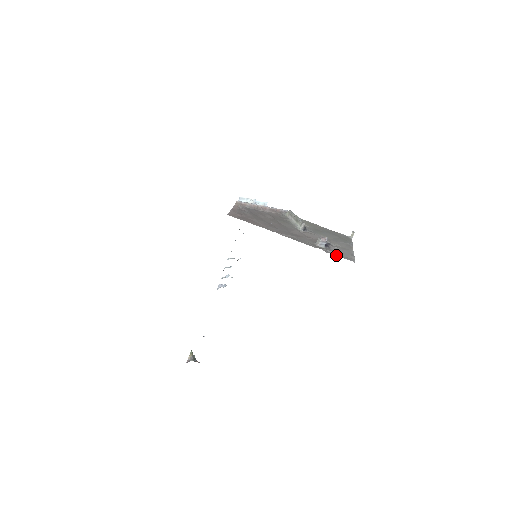
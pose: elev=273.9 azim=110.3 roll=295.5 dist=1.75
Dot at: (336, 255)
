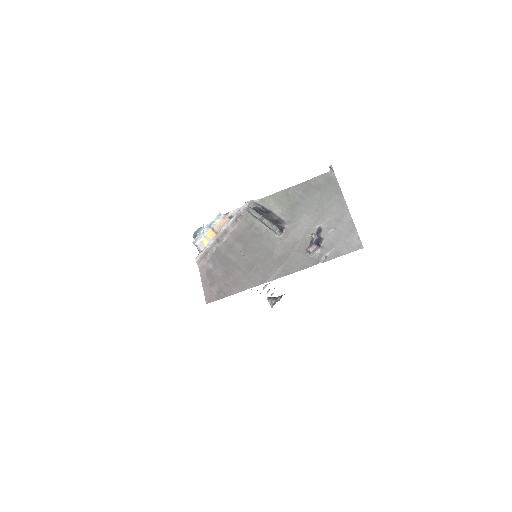
Dot at: (338, 256)
